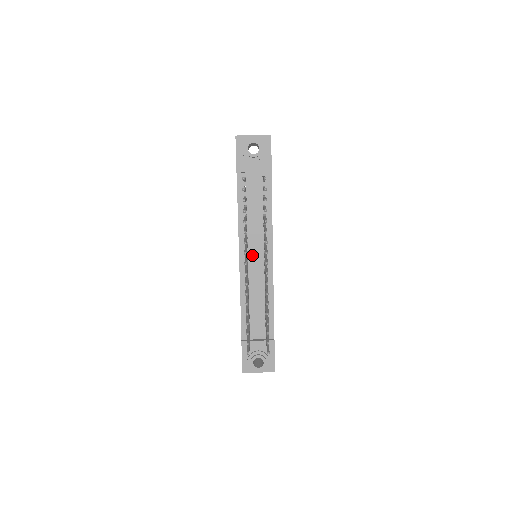
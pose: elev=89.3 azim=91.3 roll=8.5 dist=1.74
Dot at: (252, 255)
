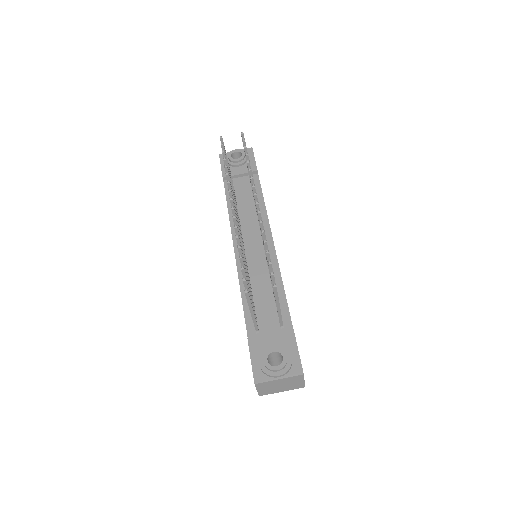
Dot at: (249, 243)
